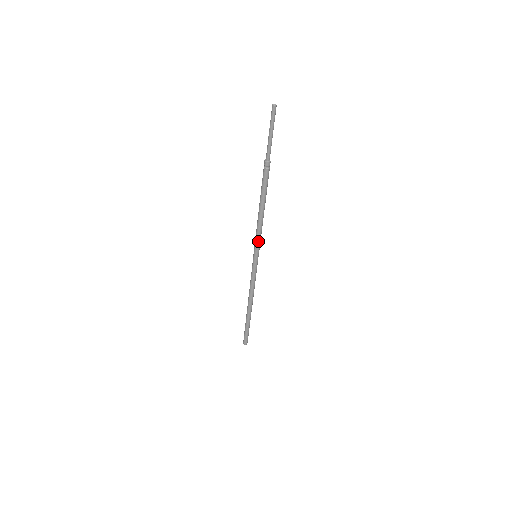
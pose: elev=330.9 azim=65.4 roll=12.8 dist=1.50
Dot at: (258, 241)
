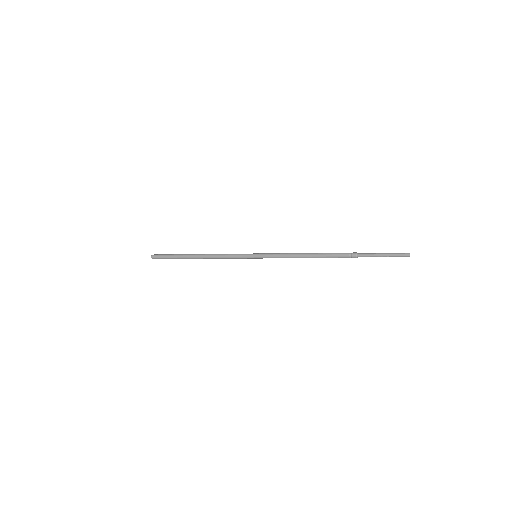
Dot at: occluded
